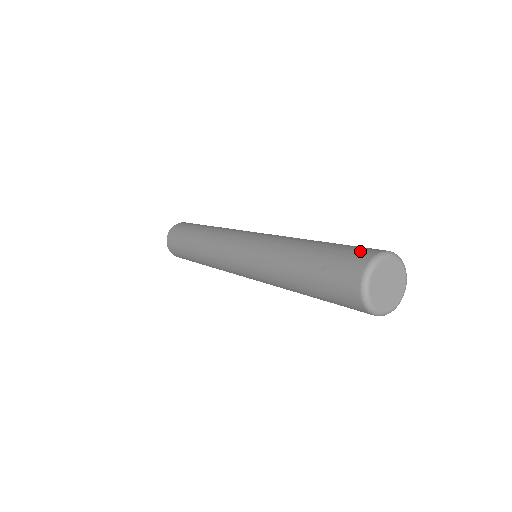
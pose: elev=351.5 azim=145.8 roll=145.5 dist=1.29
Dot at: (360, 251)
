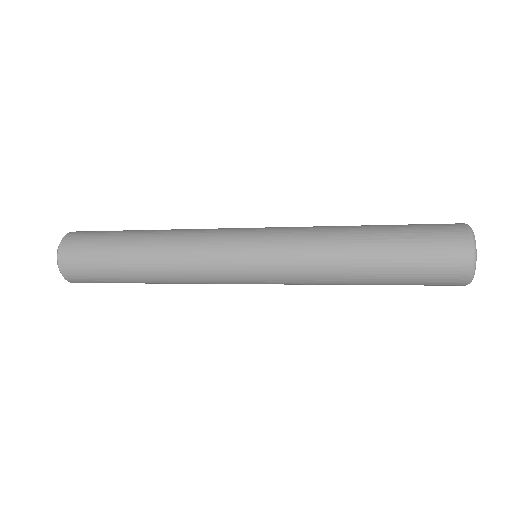
Dot at: occluded
